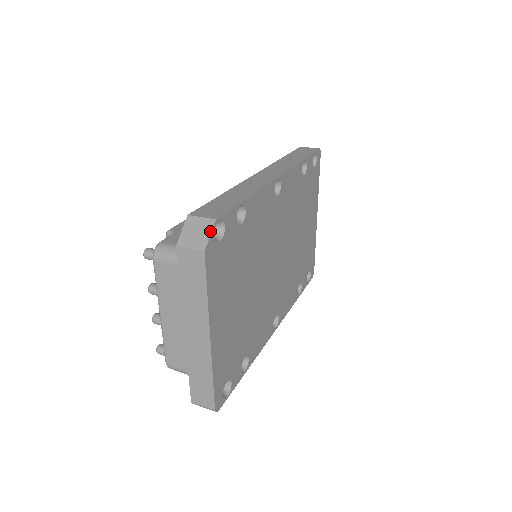
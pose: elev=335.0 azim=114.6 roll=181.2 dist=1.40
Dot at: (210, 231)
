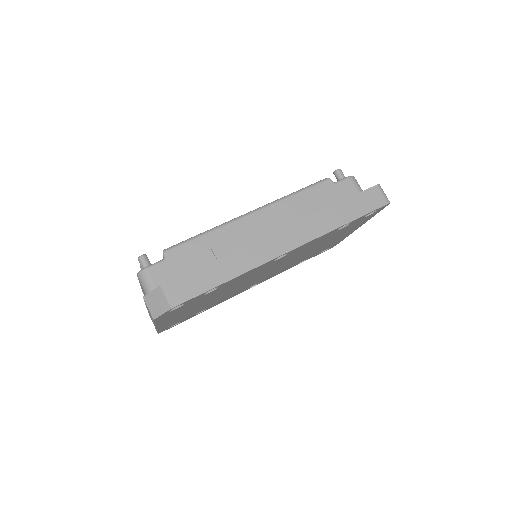
Dot at: (164, 312)
